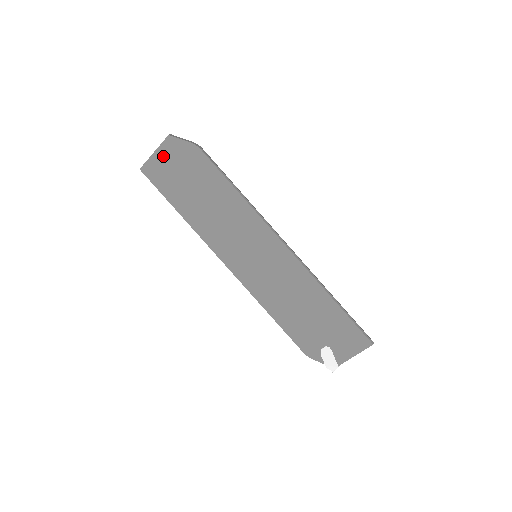
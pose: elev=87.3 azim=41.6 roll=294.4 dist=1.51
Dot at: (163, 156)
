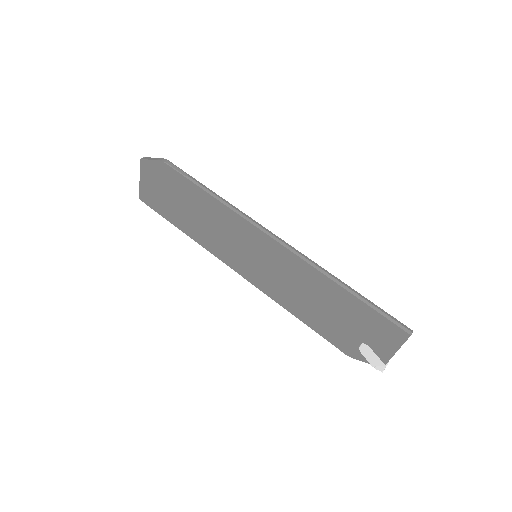
Dot at: (146, 181)
